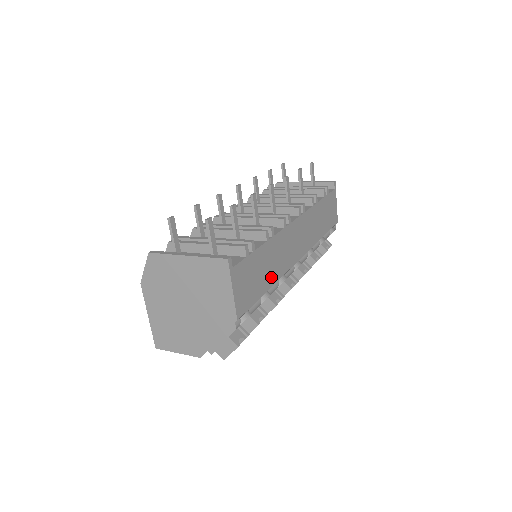
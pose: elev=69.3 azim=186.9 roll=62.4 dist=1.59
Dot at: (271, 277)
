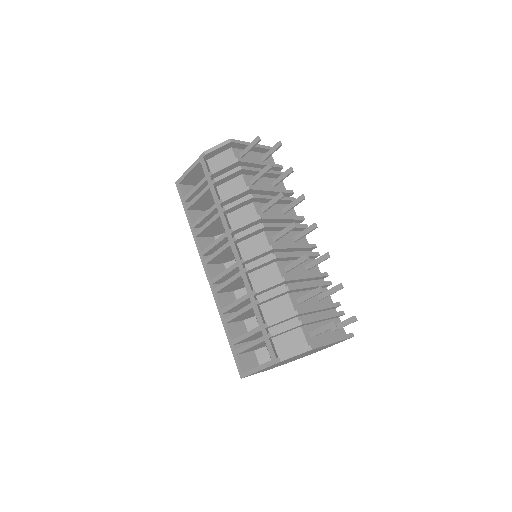
Dot at: occluded
